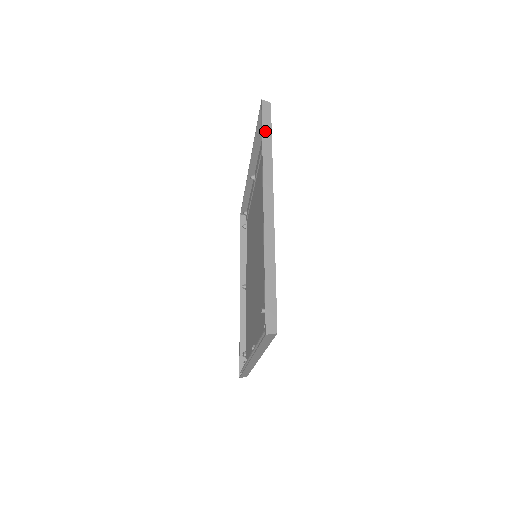
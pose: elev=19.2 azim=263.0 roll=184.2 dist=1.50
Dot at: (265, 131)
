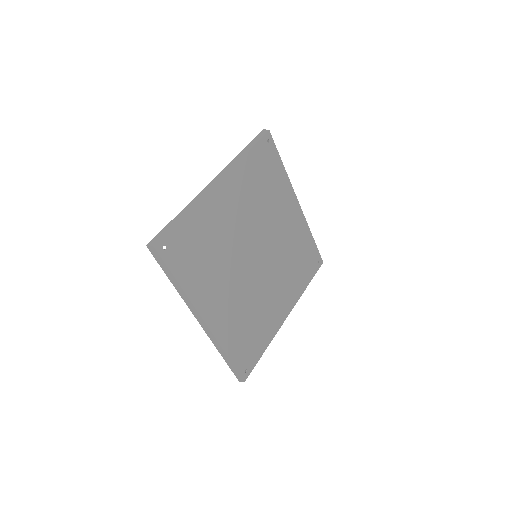
Dot at: (250, 145)
